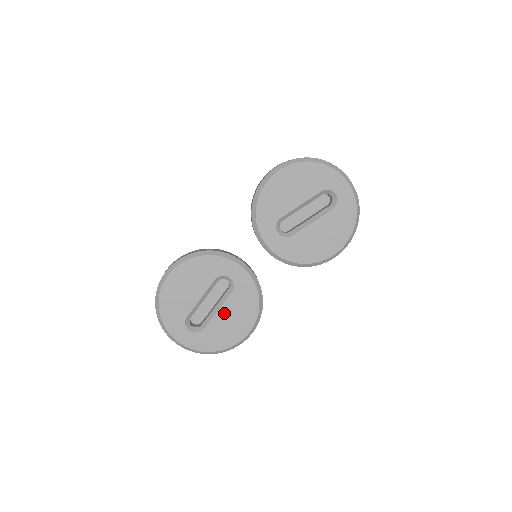
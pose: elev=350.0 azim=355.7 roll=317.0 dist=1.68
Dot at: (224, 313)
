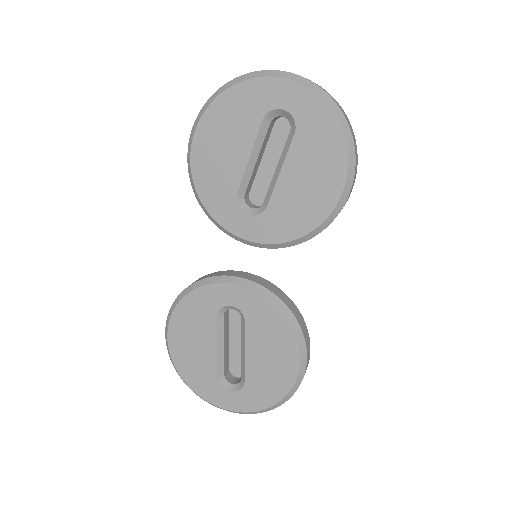
Dot at: (254, 352)
